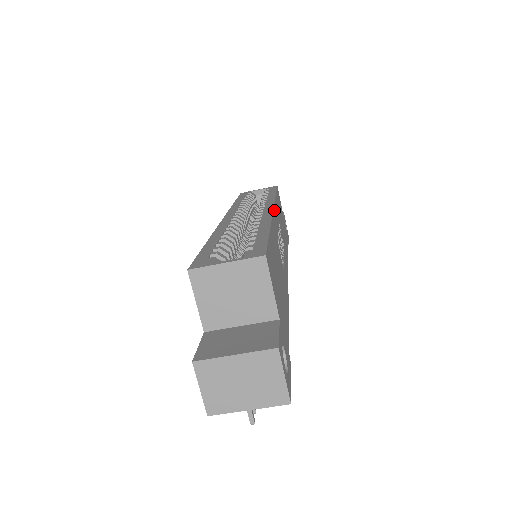
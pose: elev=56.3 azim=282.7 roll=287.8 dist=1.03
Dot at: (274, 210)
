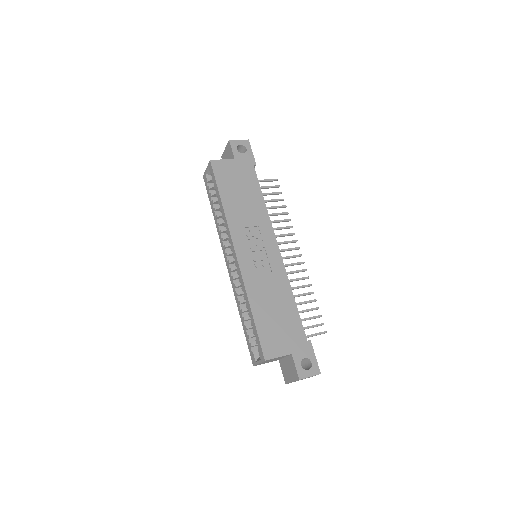
Dot at: (237, 252)
